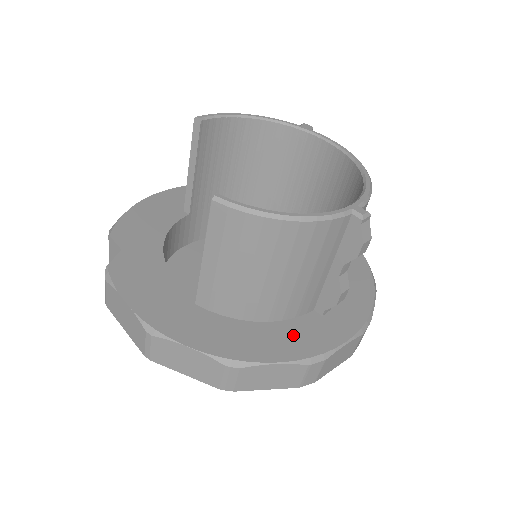
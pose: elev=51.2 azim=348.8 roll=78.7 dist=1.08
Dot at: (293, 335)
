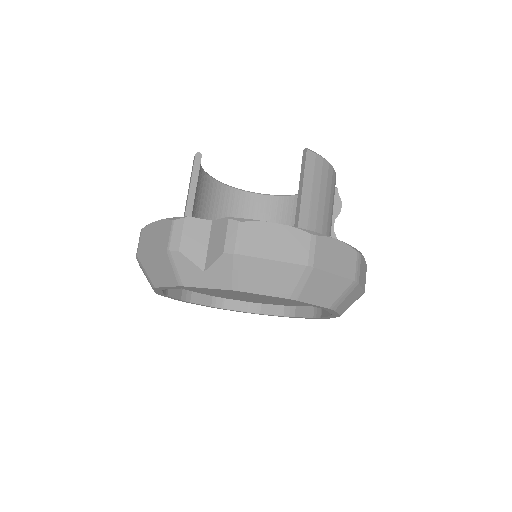
Dot at: occluded
